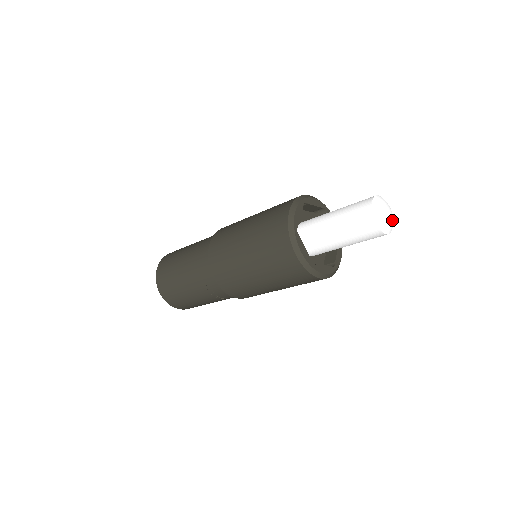
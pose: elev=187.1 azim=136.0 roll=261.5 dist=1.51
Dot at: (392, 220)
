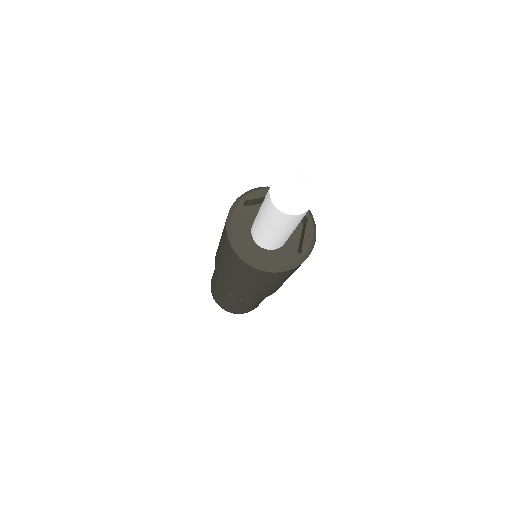
Dot at: (303, 196)
